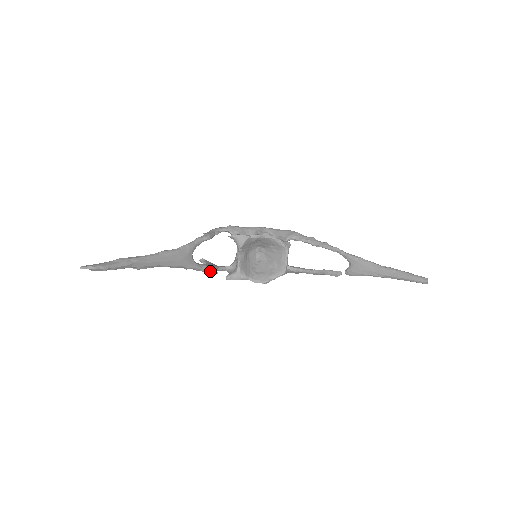
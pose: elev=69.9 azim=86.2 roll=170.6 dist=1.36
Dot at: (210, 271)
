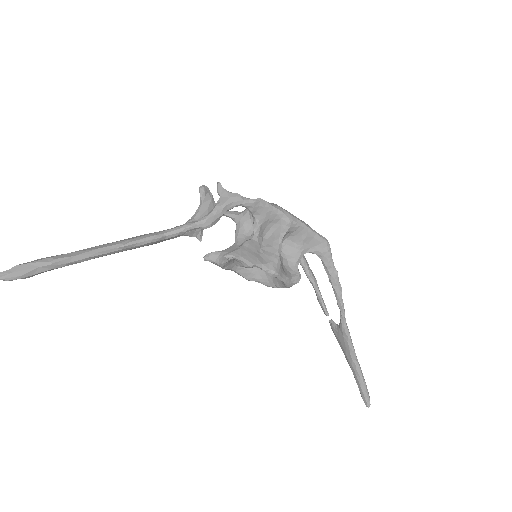
Dot at: (193, 236)
